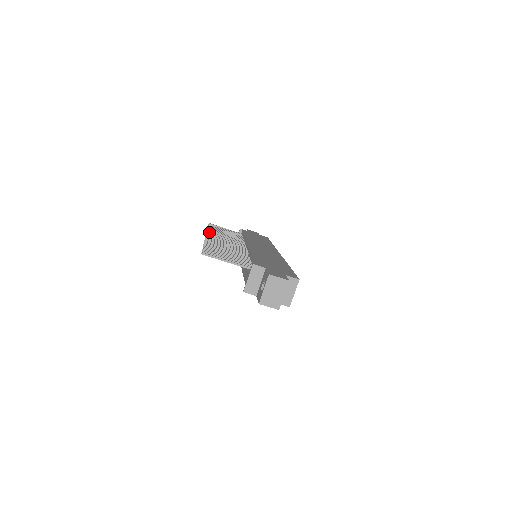
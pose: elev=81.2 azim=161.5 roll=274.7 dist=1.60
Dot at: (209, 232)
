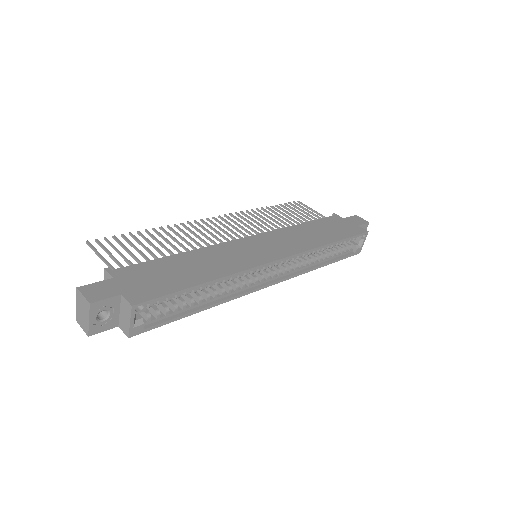
Dot at: (237, 213)
